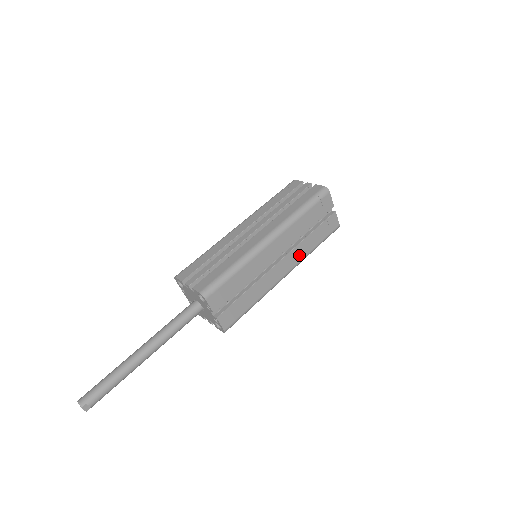
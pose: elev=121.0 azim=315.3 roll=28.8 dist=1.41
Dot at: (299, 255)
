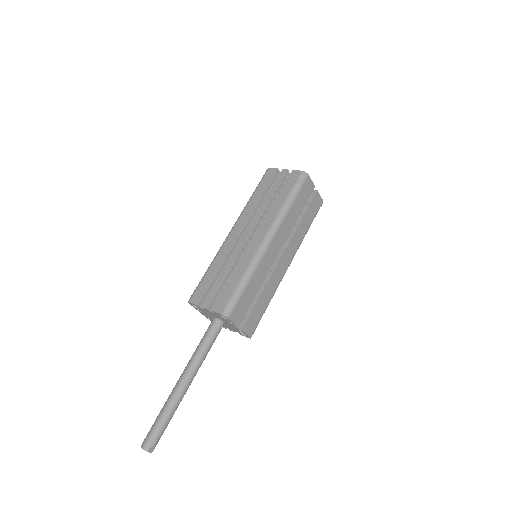
Dot at: (296, 243)
